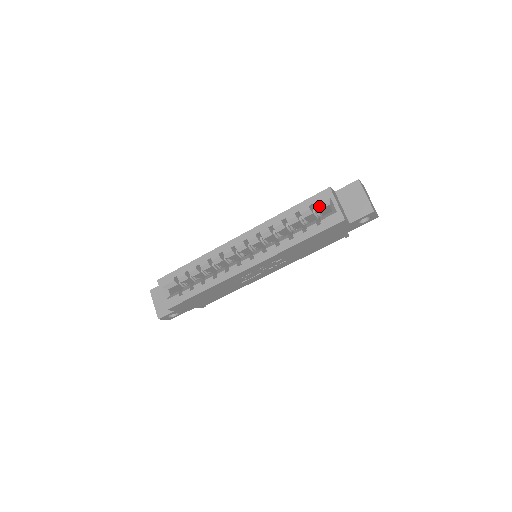
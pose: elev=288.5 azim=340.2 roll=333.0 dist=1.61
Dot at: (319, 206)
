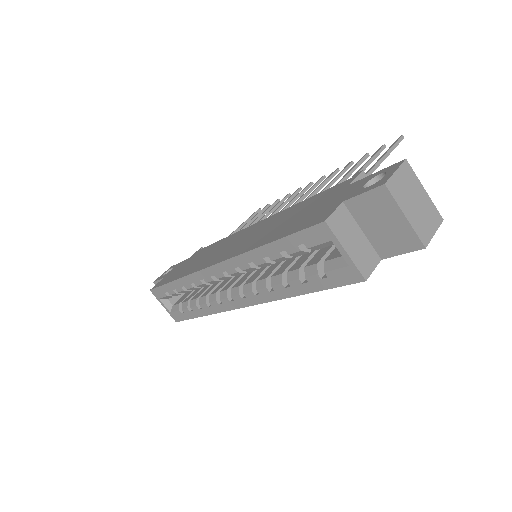
Dot at: (315, 247)
